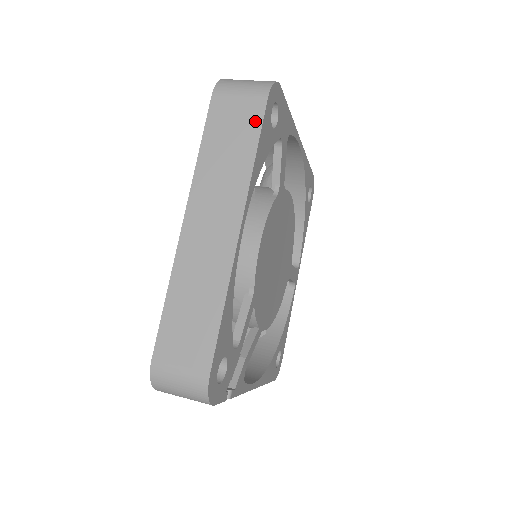
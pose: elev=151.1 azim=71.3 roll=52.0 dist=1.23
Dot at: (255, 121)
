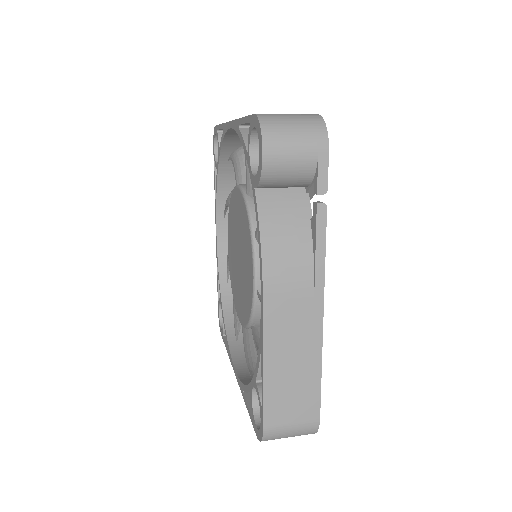
Dot at: occluded
